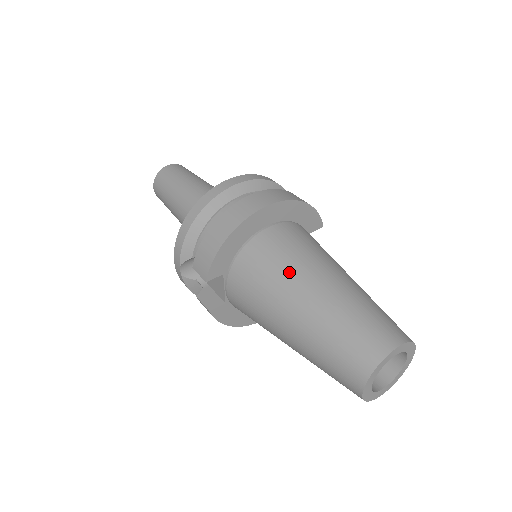
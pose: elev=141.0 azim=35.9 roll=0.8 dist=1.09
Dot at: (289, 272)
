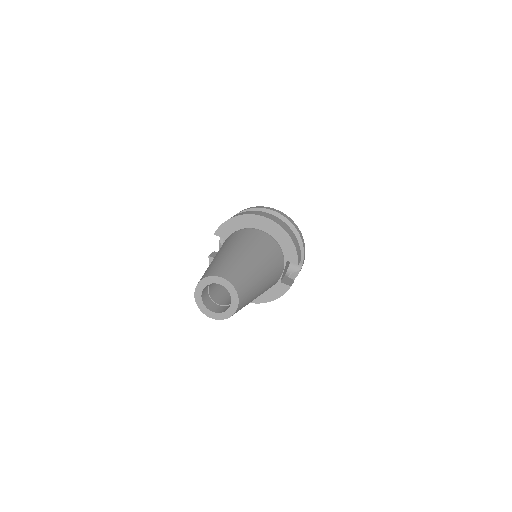
Dot at: (237, 242)
